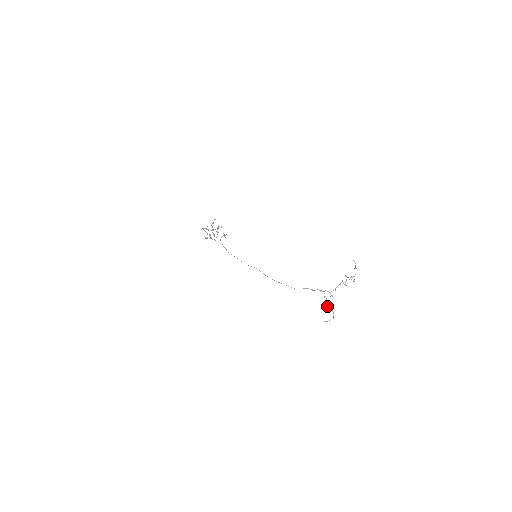
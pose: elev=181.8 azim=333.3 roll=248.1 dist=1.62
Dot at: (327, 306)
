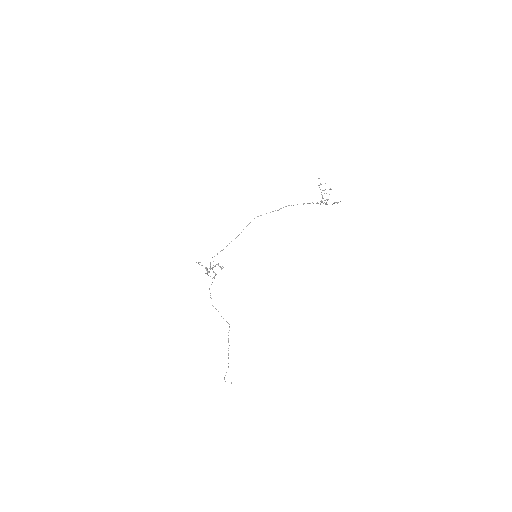
Dot at: occluded
